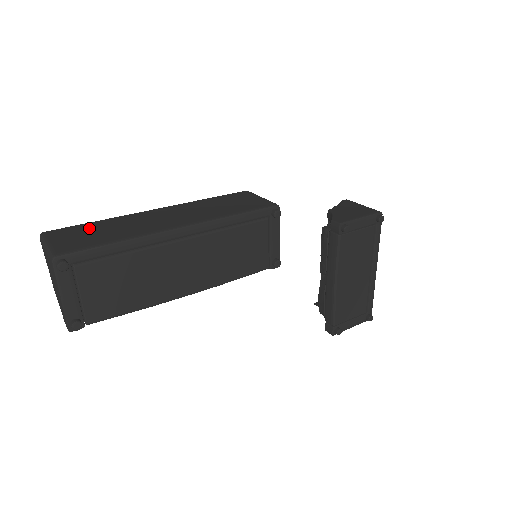
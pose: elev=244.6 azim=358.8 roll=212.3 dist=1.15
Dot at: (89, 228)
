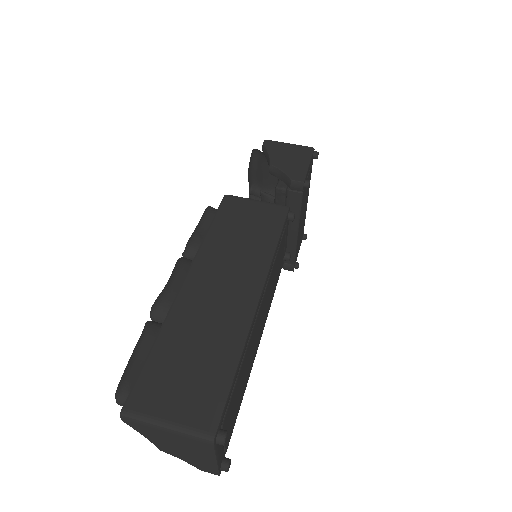
Dot at: (168, 365)
